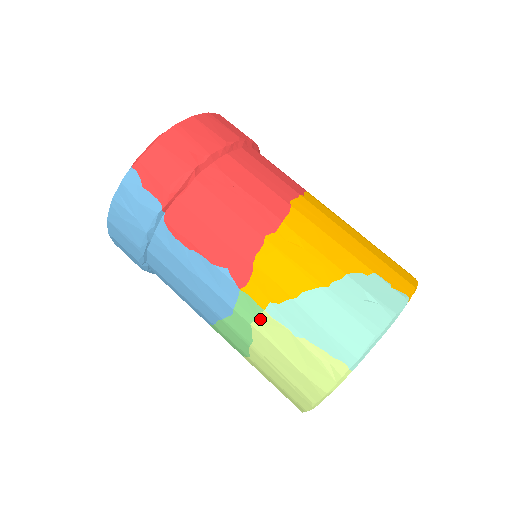
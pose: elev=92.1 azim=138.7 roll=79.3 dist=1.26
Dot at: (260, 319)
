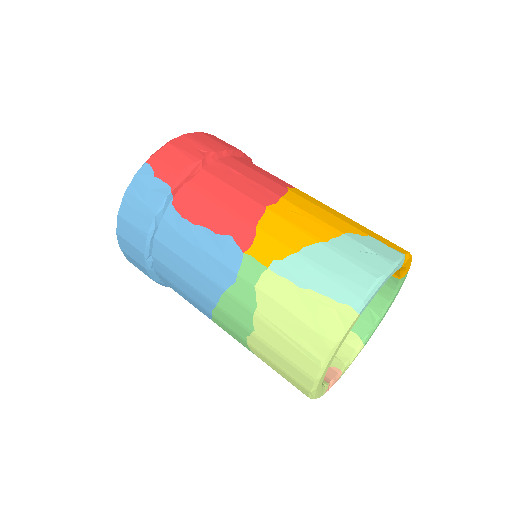
Dot at: (264, 278)
